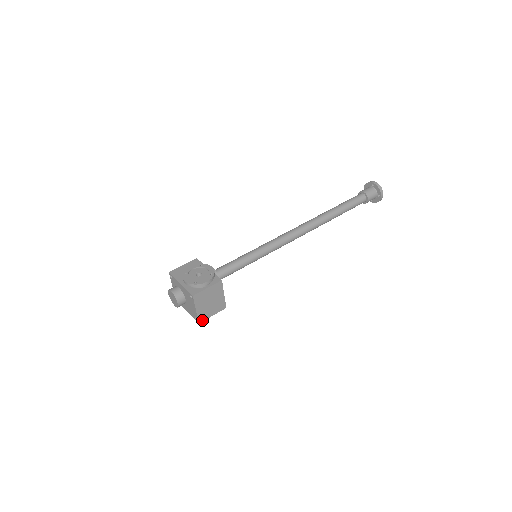
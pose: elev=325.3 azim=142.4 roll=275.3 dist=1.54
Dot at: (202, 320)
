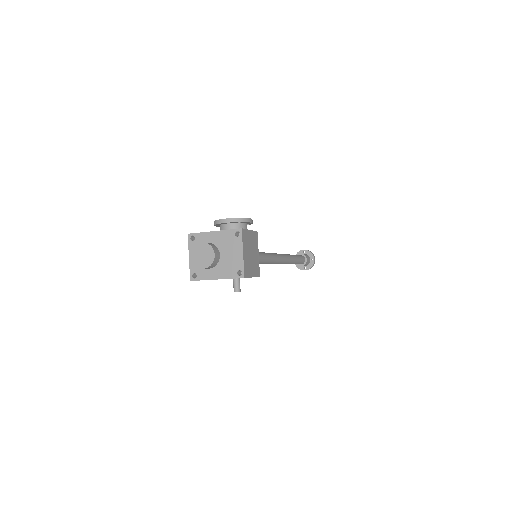
Dot at: (246, 275)
